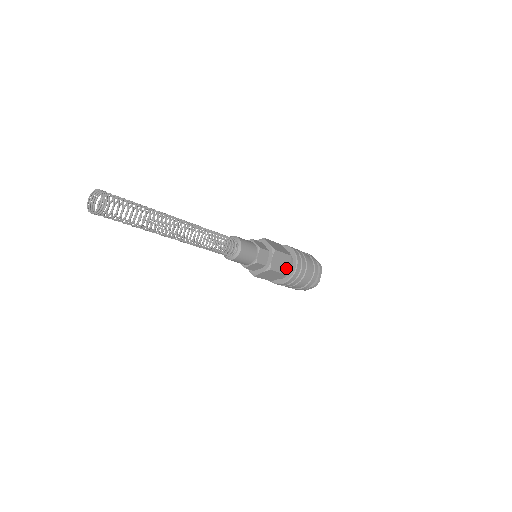
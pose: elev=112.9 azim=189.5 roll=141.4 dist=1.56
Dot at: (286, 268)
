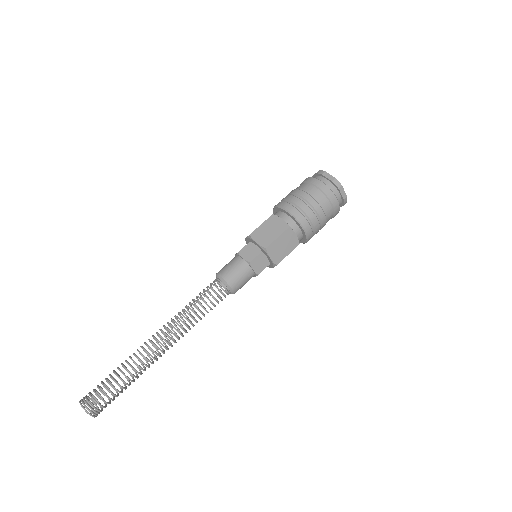
Dot at: (294, 241)
